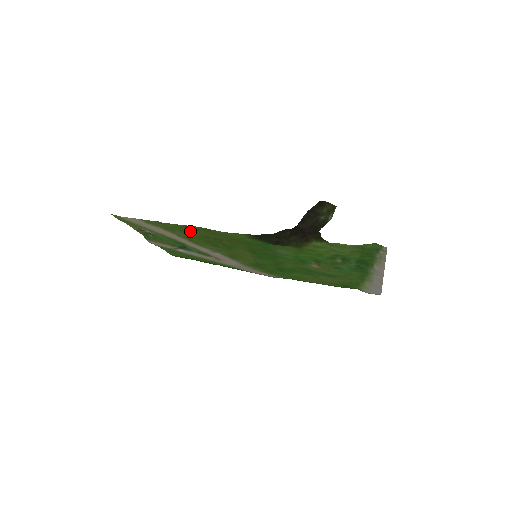
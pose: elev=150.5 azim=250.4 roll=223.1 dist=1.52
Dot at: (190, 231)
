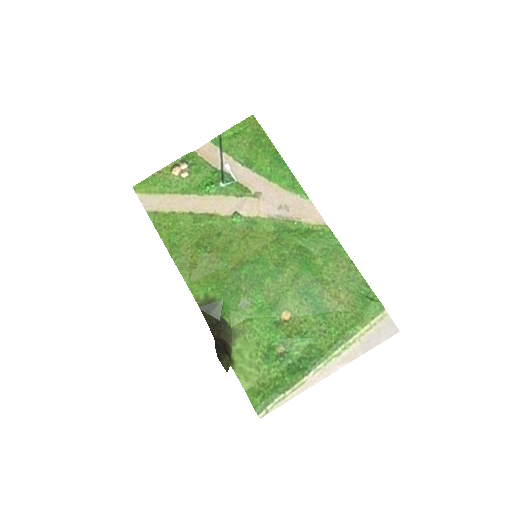
Dot at: (181, 241)
